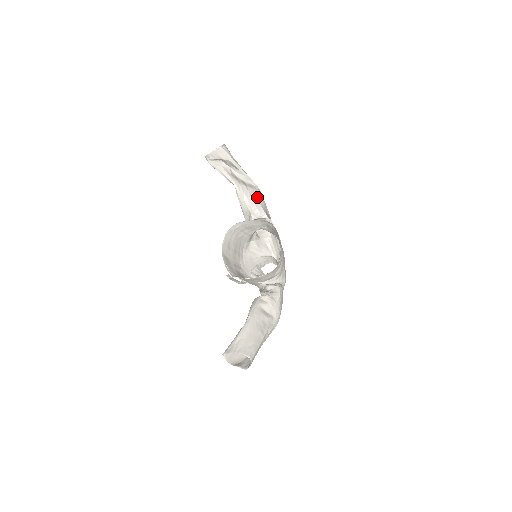
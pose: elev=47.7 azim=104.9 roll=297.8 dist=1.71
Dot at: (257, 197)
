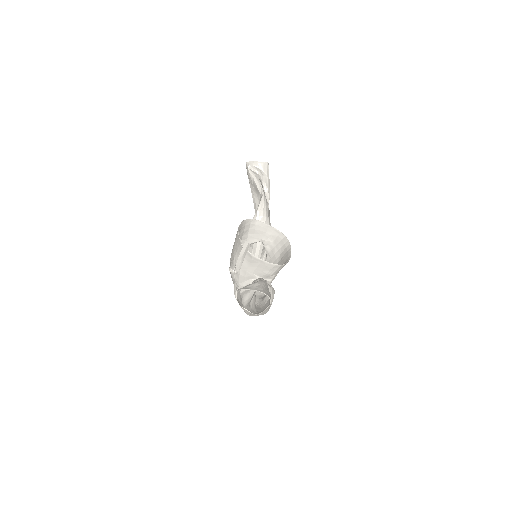
Dot at: occluded
